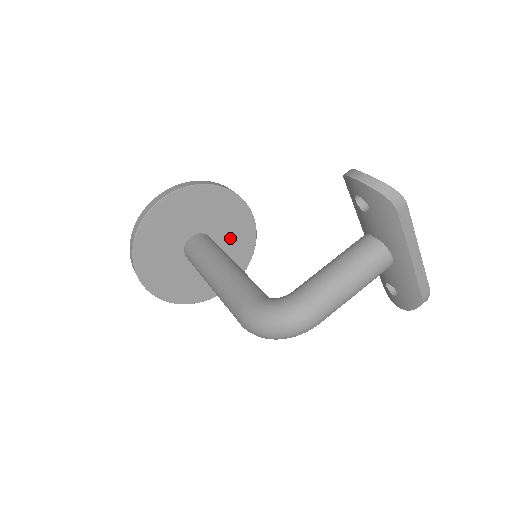
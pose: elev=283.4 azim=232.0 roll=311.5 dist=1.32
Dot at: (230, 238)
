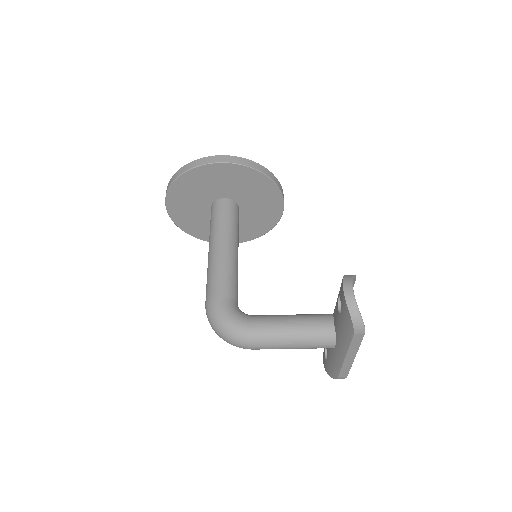
Dot at: (254, 215)
